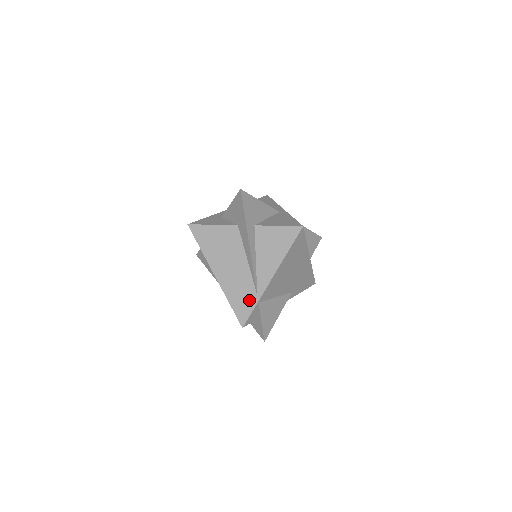
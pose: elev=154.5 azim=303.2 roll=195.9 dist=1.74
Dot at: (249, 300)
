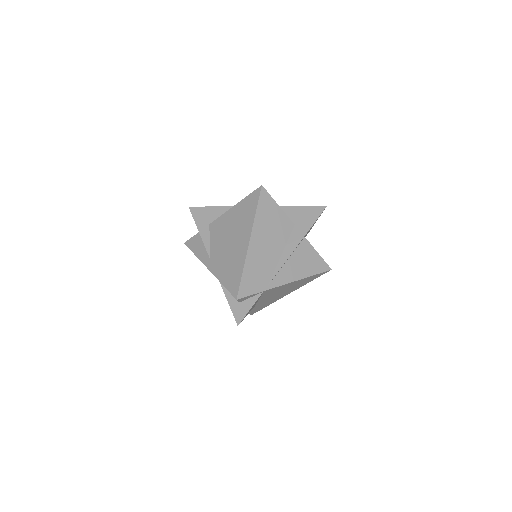
Dot at: (259, 283)
